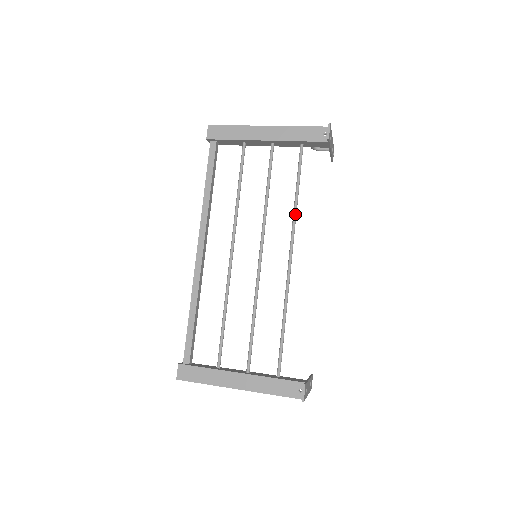
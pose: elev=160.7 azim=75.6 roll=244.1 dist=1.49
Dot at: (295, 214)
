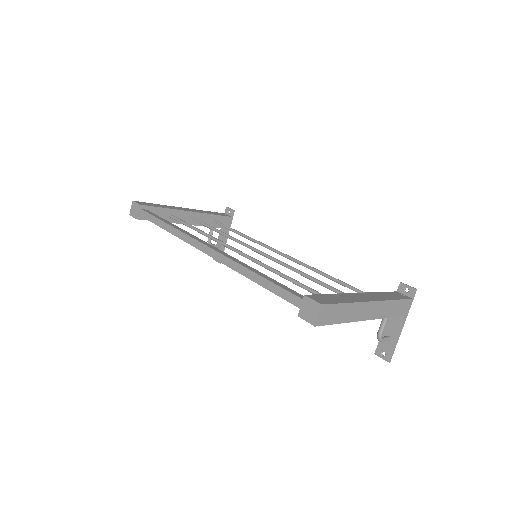
Dot at: (254, 239)
